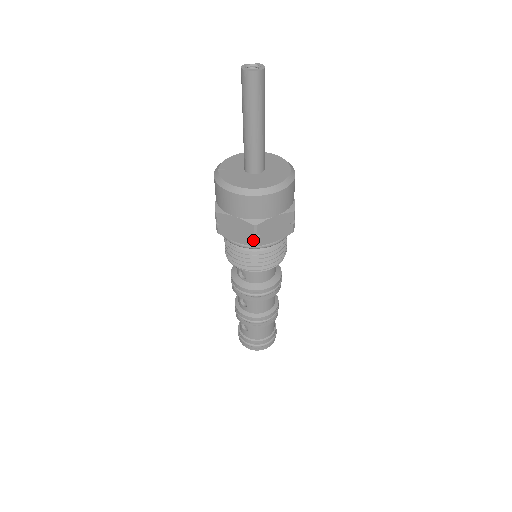
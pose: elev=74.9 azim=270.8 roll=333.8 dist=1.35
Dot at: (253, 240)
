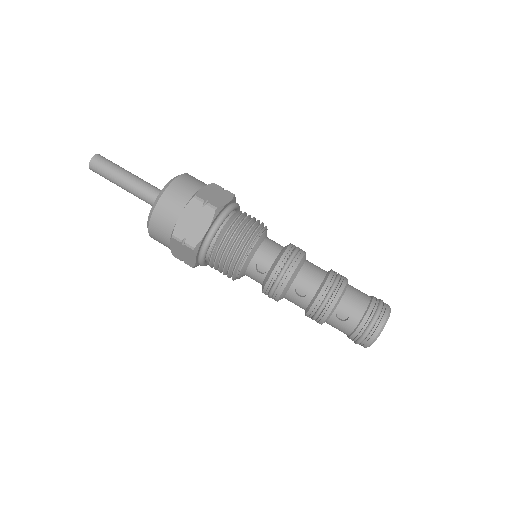
Dot at: (208, 207)
